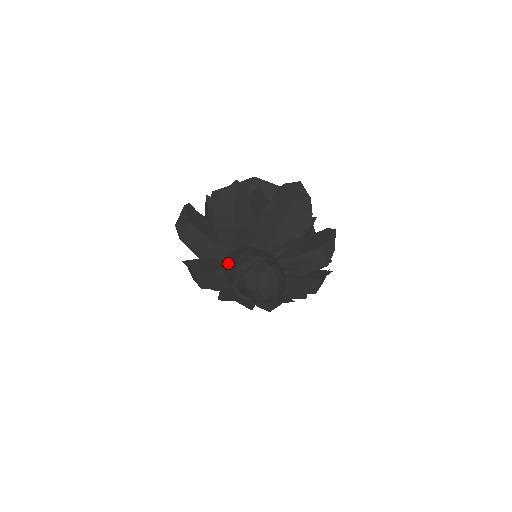
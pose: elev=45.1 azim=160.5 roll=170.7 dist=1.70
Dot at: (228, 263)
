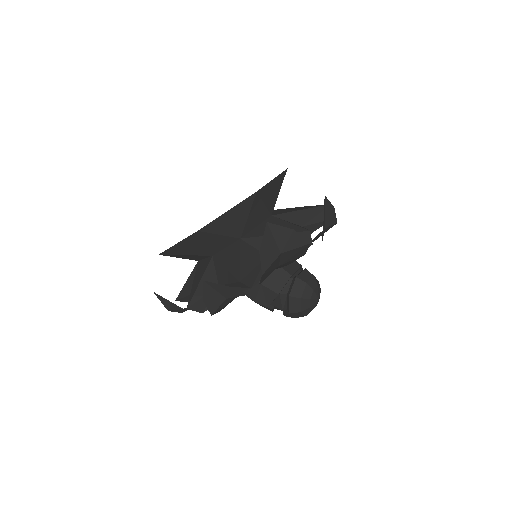
Dot at: occluded
